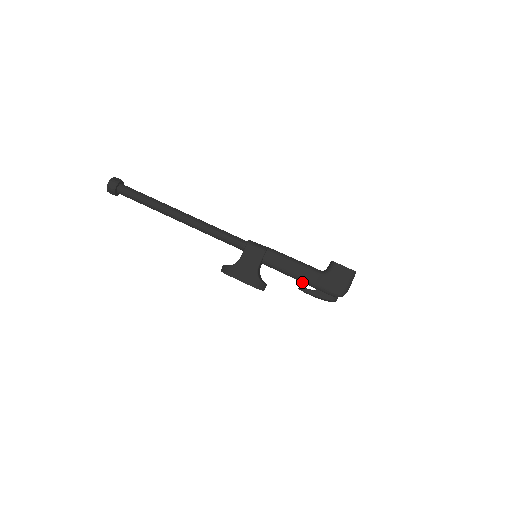
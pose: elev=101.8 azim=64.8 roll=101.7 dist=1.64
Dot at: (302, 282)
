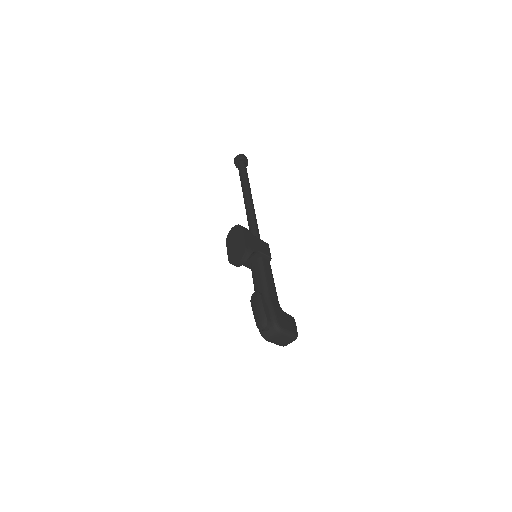
Dot at: (264, 293)
